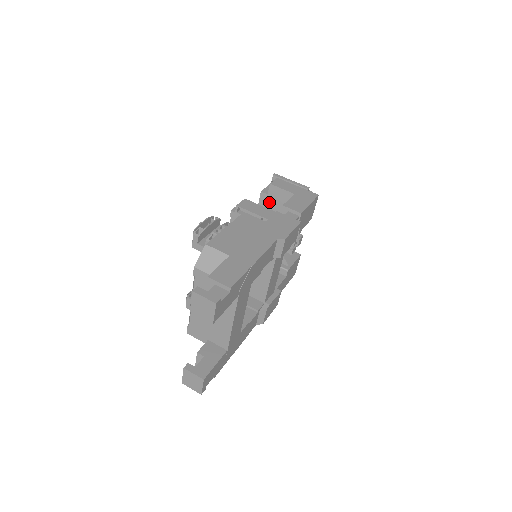
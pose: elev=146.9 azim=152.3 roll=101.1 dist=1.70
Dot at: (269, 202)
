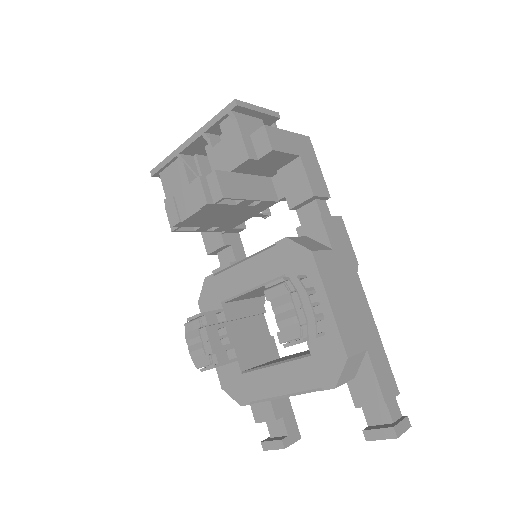
Dot at: (253, 167)
